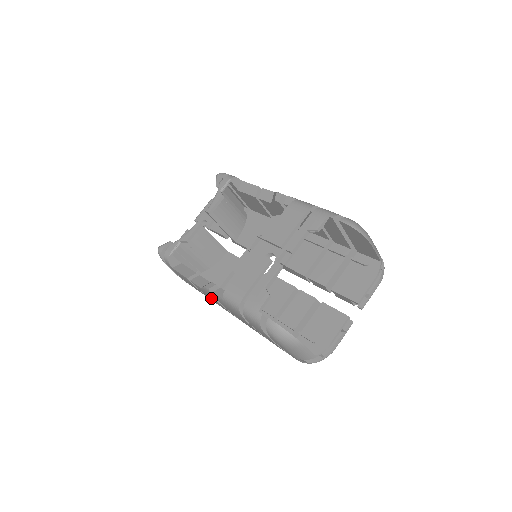
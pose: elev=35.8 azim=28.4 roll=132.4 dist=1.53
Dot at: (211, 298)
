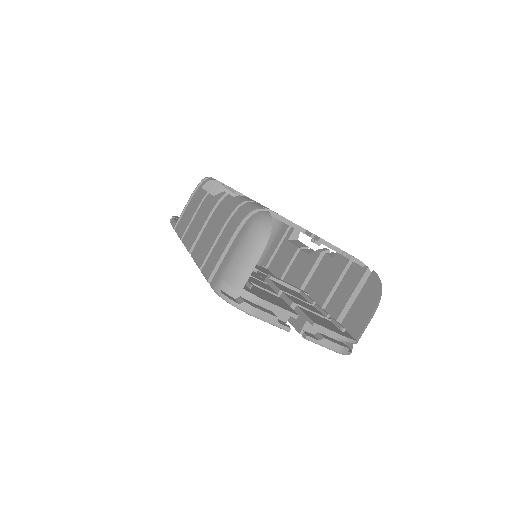
Dot at: (200, 217)
